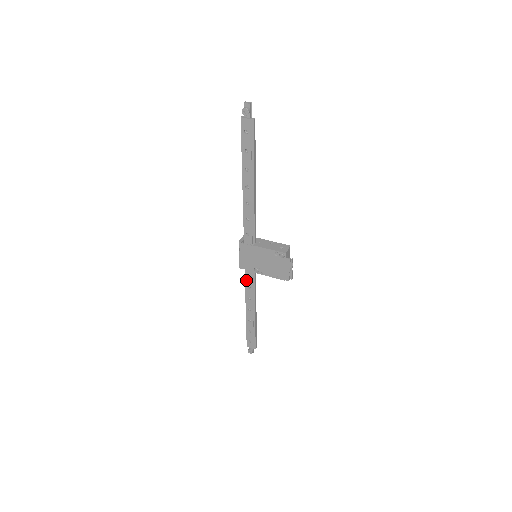
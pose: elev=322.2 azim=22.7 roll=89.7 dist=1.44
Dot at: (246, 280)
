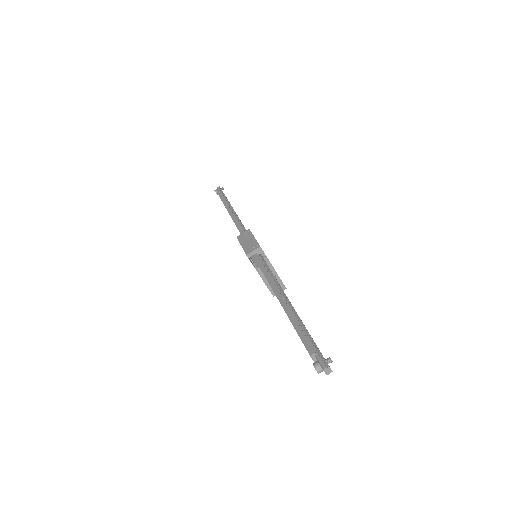
Dot at: (239, 230)
